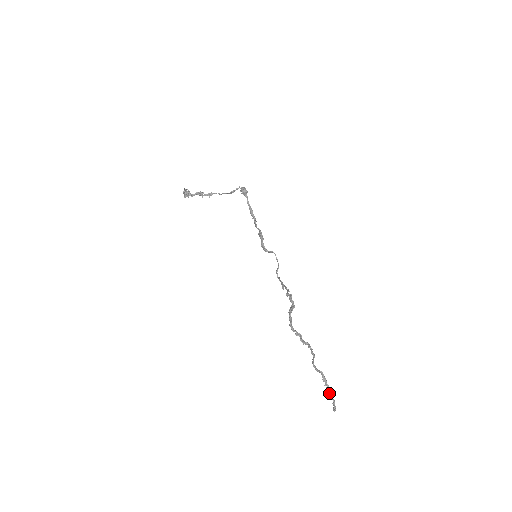
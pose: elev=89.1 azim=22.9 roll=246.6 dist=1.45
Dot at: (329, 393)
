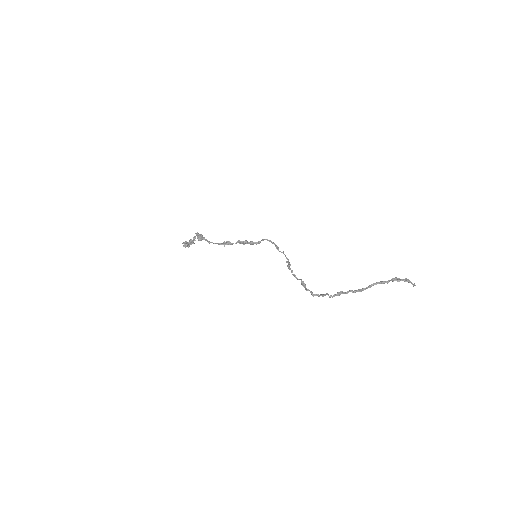
Dot at: (398, 281)
